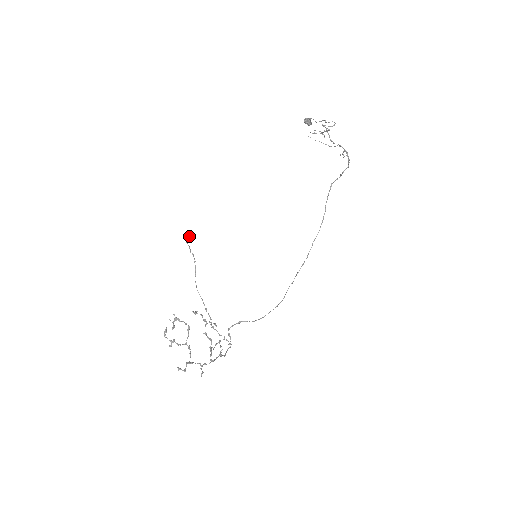
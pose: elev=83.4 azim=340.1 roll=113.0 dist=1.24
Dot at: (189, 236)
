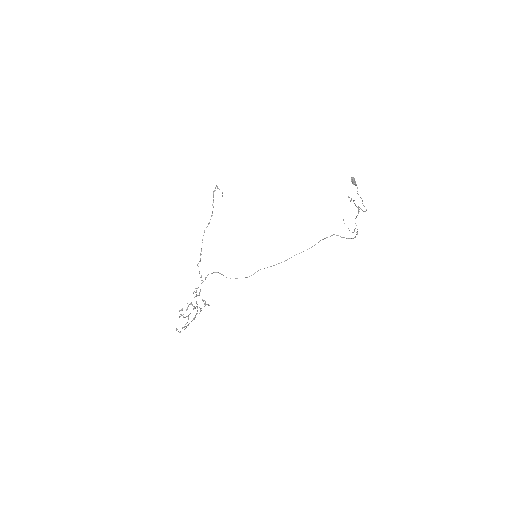
Dot at: (218, 188)
